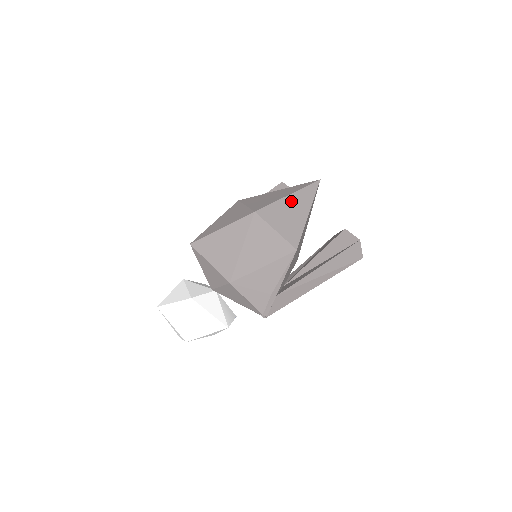
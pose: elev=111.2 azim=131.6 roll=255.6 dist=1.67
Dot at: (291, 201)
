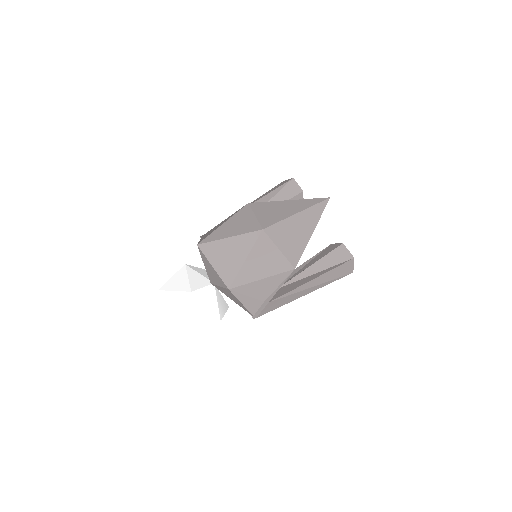
Dot at: (298, 219)
